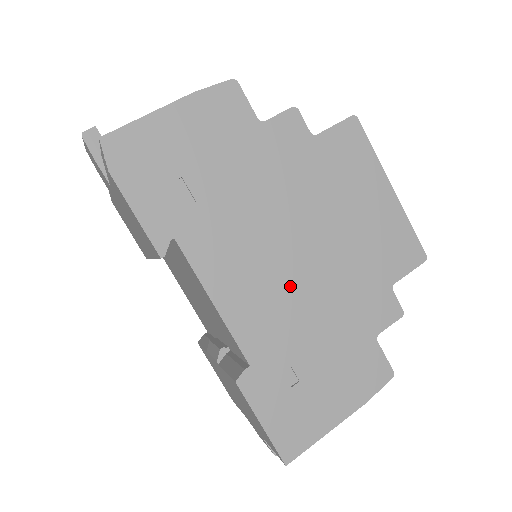
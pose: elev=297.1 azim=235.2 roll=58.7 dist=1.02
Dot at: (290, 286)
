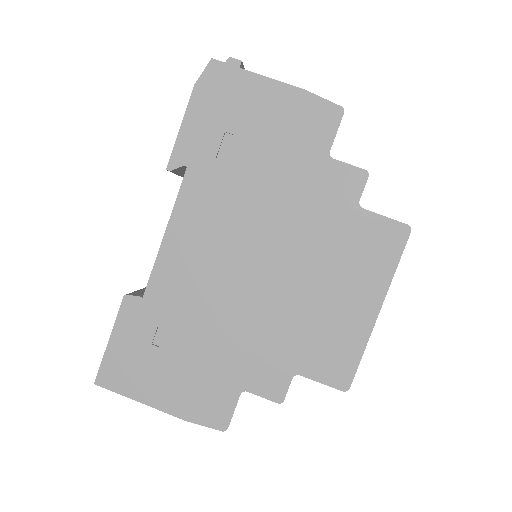
Dot at: (224, 283)
